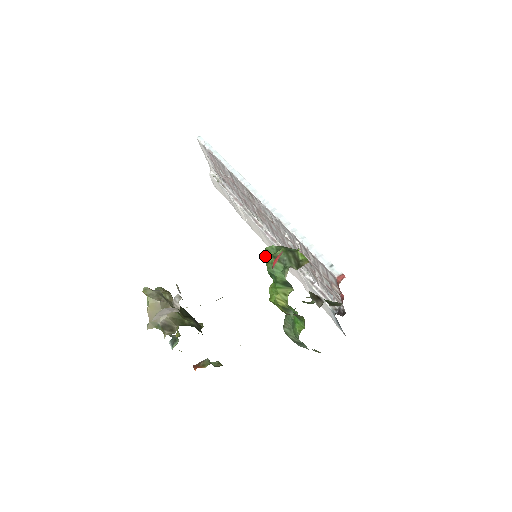
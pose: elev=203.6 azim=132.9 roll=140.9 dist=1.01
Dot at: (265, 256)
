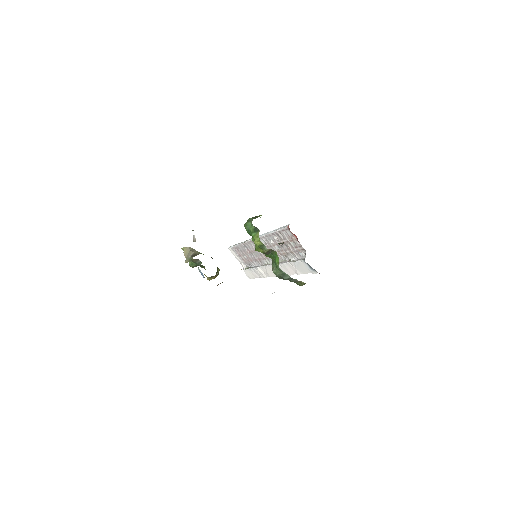
Dot at: occluded
